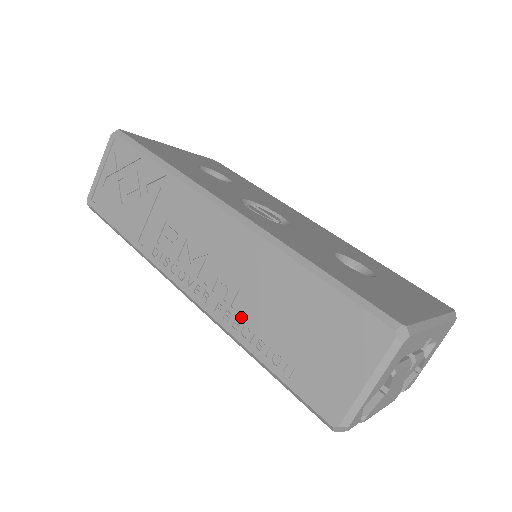
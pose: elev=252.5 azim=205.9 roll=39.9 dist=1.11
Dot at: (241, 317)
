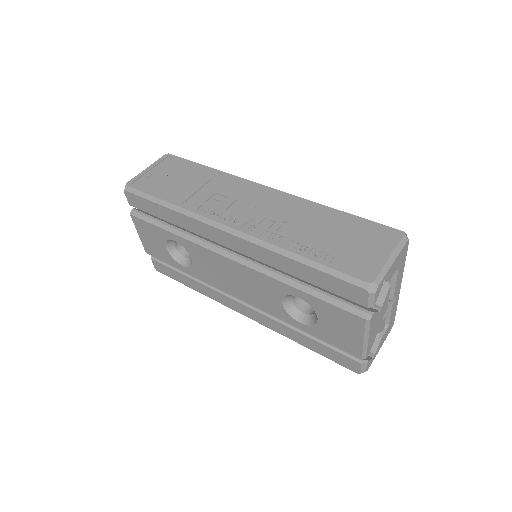
Dot at: (286, 235)
